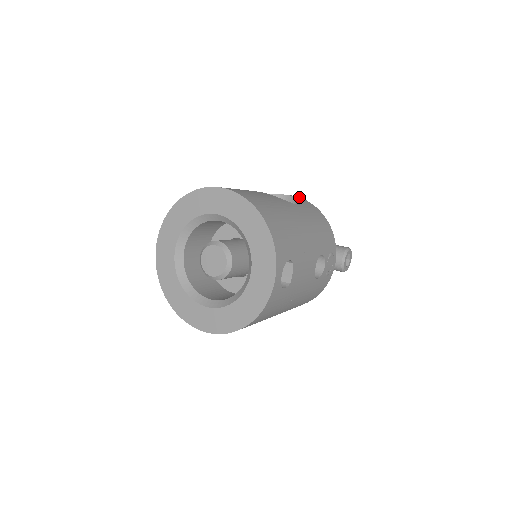
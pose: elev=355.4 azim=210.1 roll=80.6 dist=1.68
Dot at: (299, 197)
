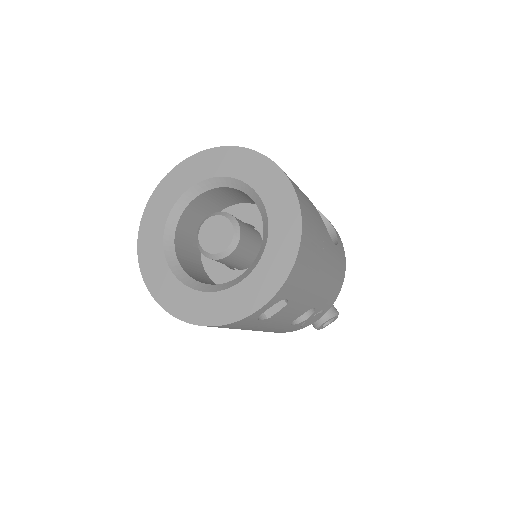
Dot at: occluded
